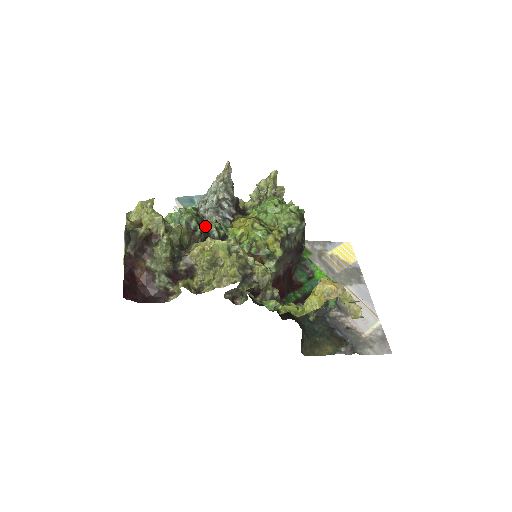
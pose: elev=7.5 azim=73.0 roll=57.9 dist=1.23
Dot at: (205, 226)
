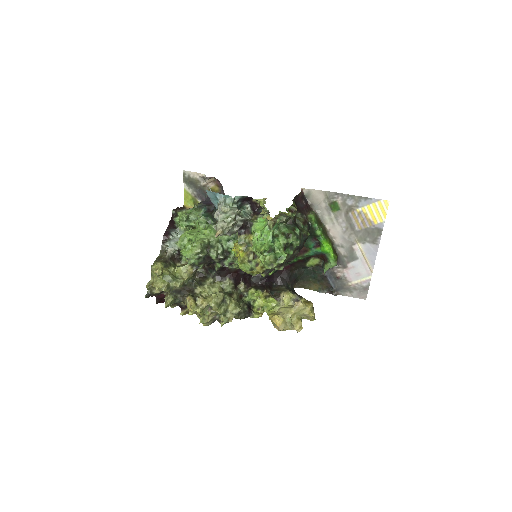
Dot at: (208, 257)
